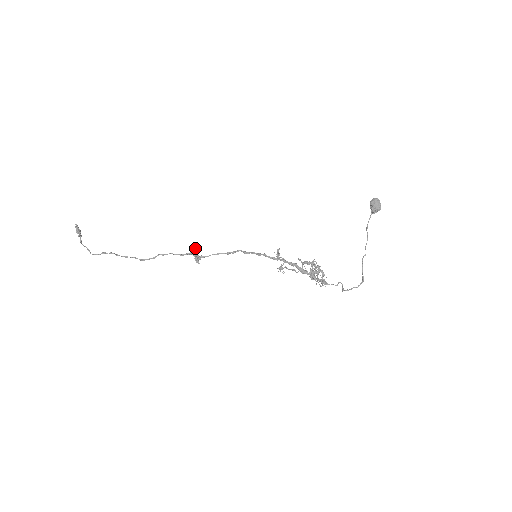
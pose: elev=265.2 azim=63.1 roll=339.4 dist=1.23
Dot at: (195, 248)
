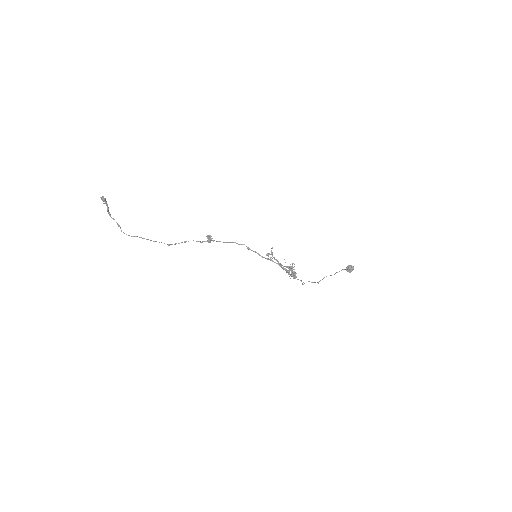
Dot at: (211, 236)
